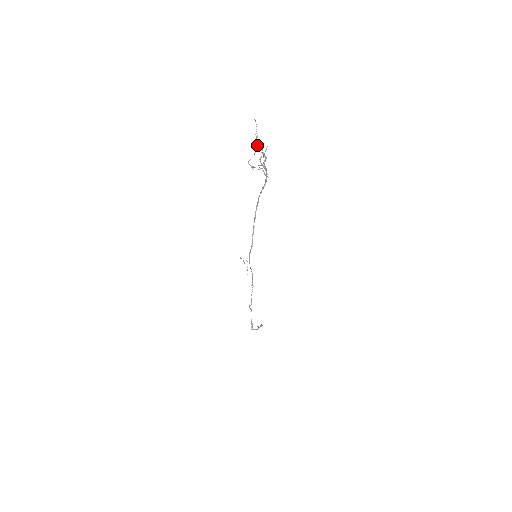
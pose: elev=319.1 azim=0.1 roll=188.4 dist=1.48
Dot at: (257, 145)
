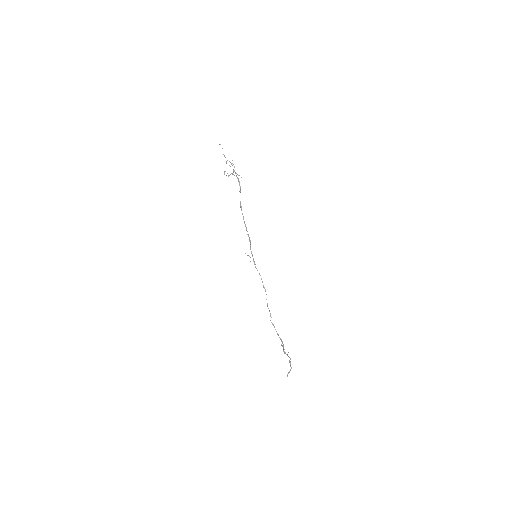
Dot at: occluded
